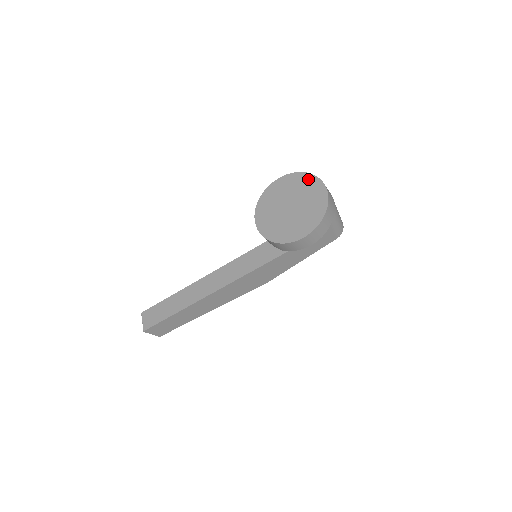
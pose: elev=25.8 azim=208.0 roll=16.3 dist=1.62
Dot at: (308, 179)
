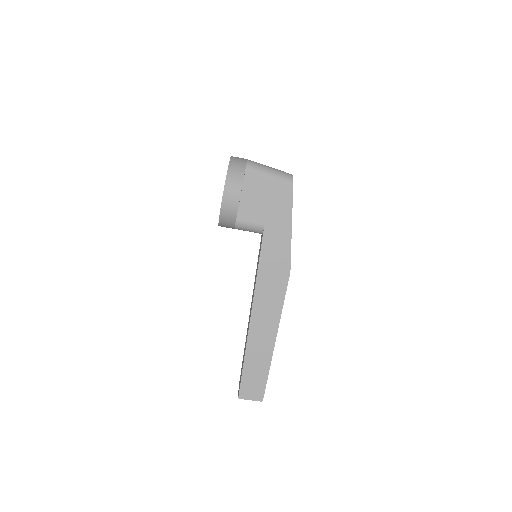
Dot at: occluded
